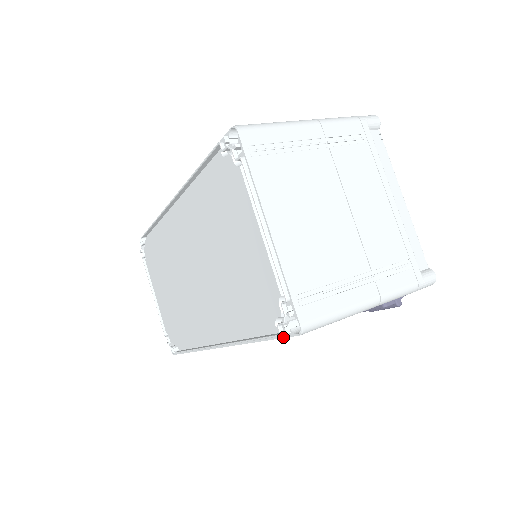
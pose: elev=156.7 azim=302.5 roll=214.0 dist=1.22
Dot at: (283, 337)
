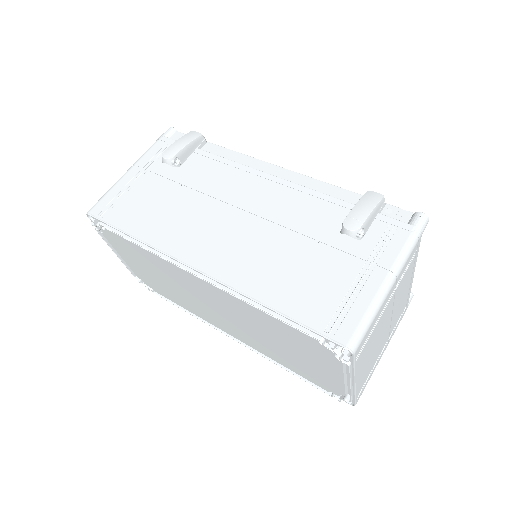
Dot at: occluded
